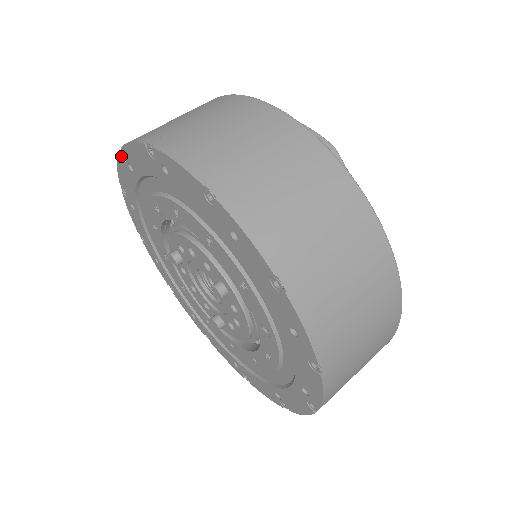
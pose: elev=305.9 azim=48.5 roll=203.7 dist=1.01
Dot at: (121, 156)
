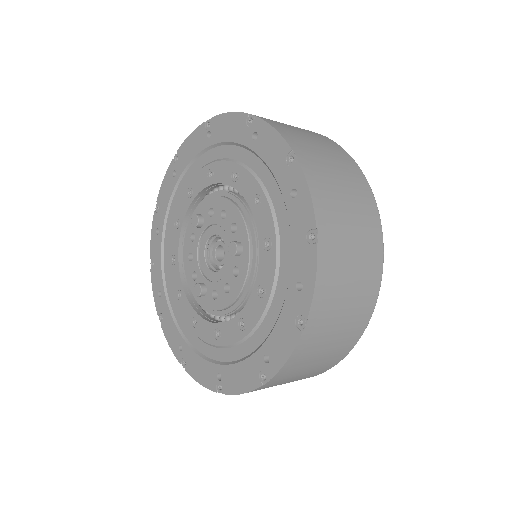
Dot at: (205, 124)
